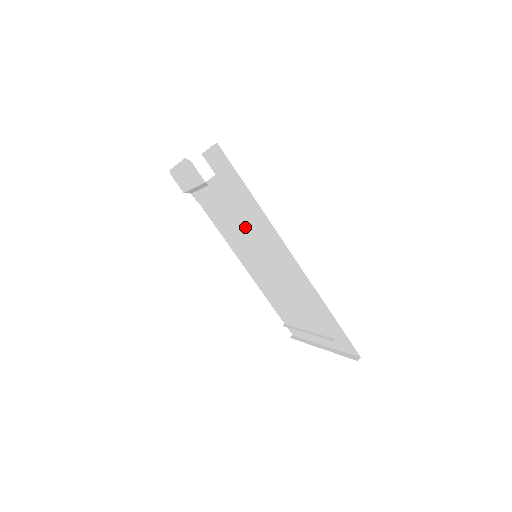
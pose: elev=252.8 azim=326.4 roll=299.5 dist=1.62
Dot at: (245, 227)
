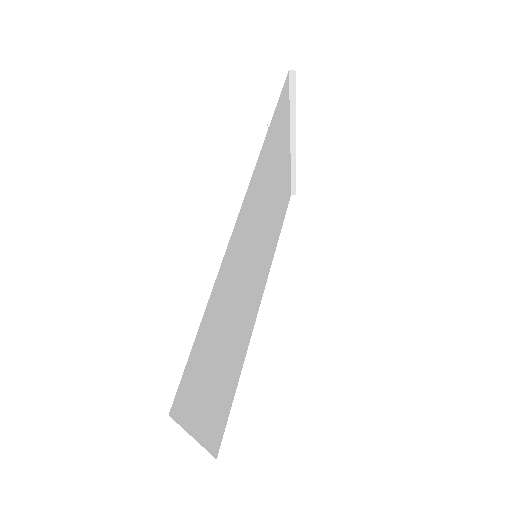
Dot at: (265, 197)
